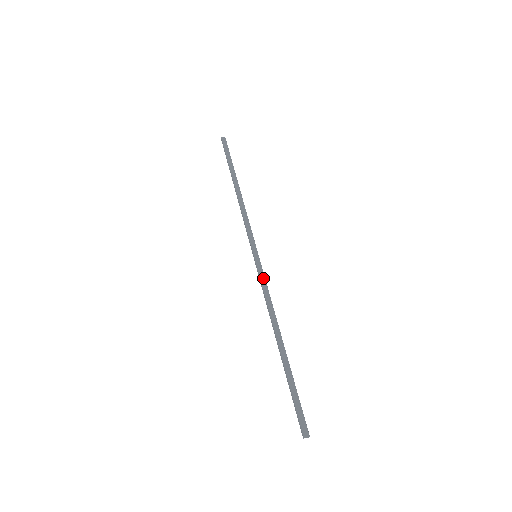
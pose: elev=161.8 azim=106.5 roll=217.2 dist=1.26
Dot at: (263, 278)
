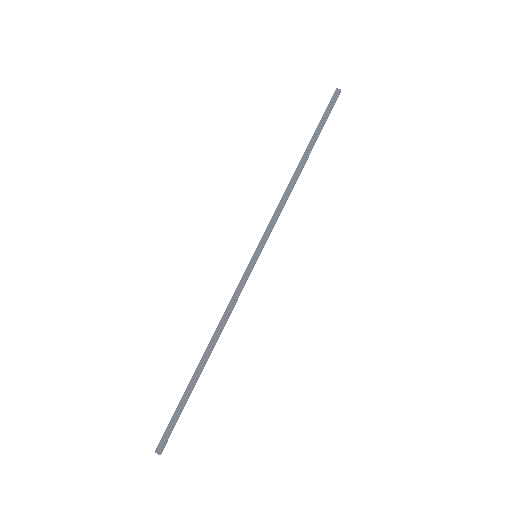
Dot at: (242, 284)
